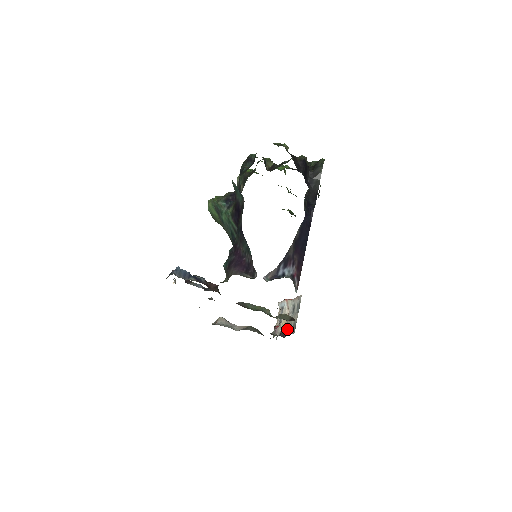
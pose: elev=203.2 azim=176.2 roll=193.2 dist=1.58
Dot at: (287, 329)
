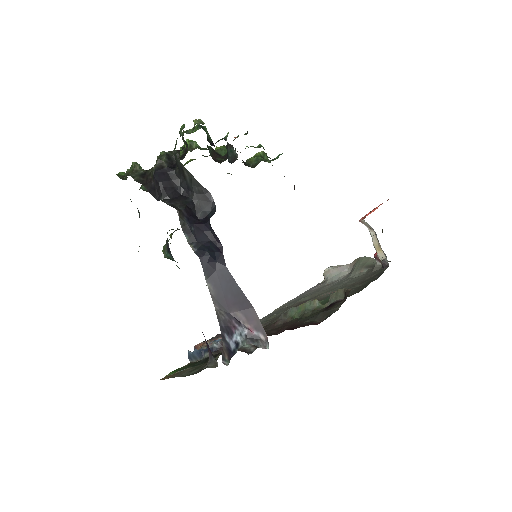
Dot at: (384, 256)
